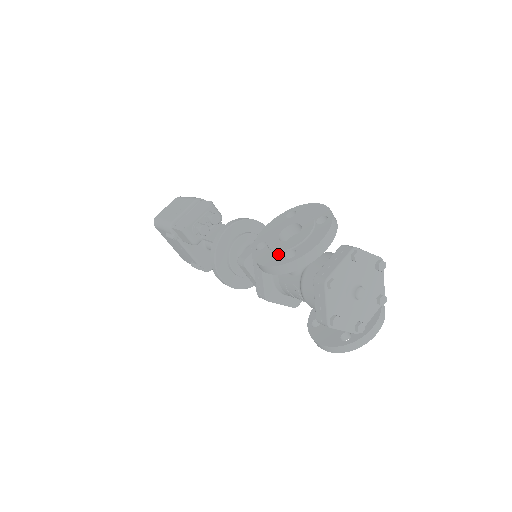
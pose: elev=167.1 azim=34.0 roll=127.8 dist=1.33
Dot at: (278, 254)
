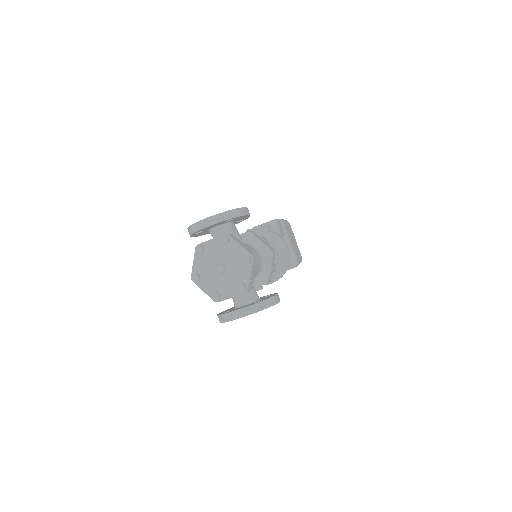
Dot at: occluded
